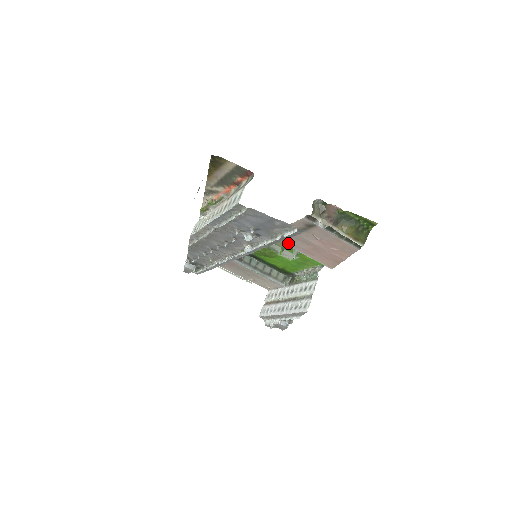
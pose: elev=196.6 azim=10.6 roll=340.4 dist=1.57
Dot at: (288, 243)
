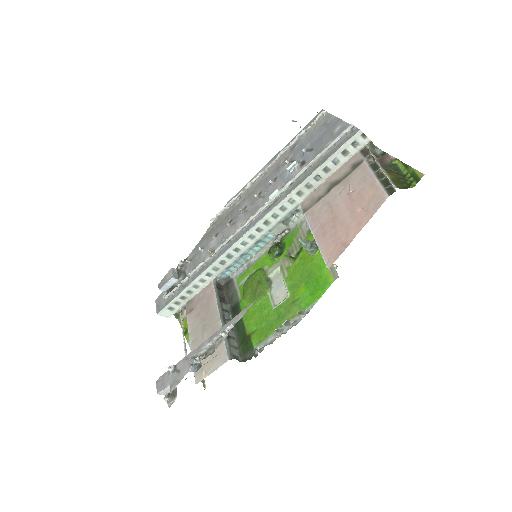
Dot at: (311, 216)
